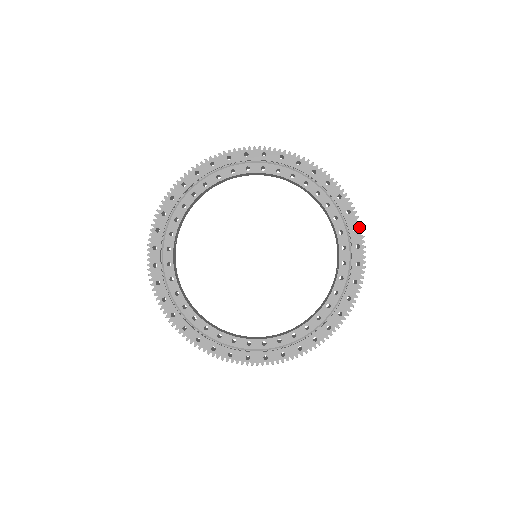
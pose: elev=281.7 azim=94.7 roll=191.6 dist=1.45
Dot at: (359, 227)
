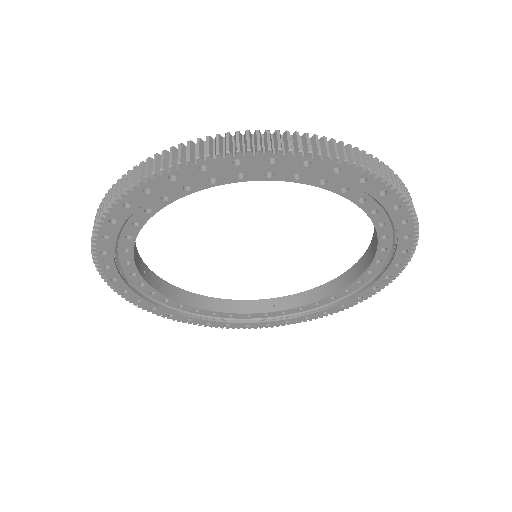
Dot at: (404, 204)
